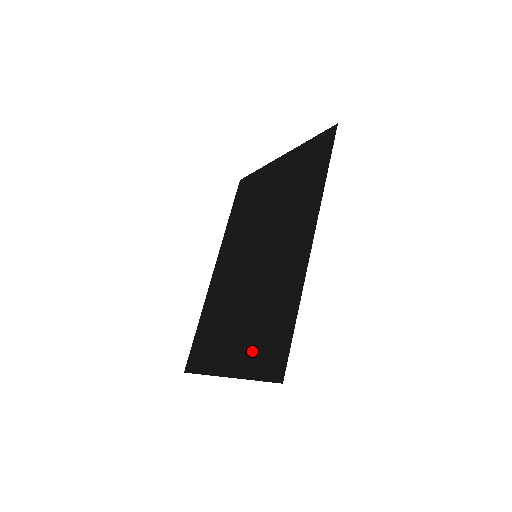
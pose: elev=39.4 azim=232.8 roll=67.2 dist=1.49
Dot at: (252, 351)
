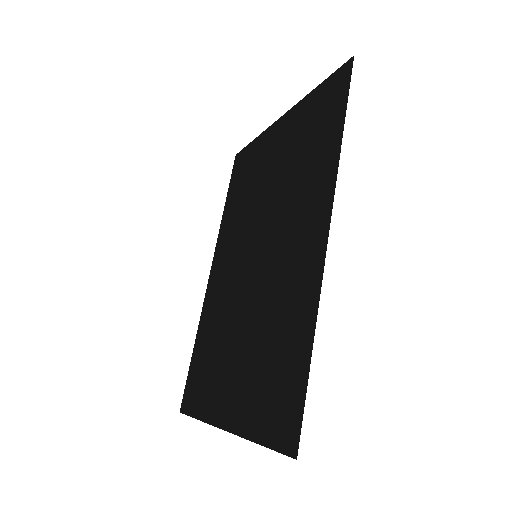
Dot at: (255, 397)
